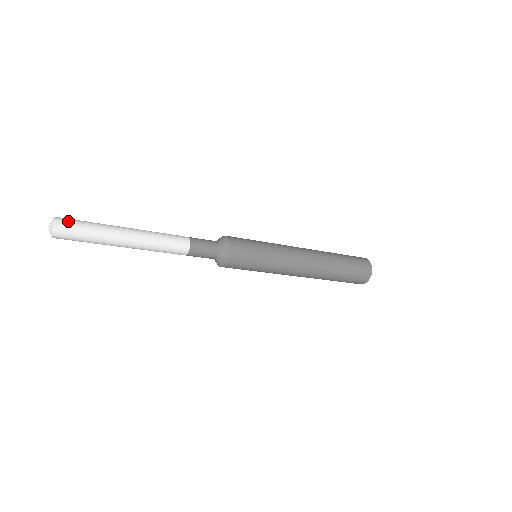
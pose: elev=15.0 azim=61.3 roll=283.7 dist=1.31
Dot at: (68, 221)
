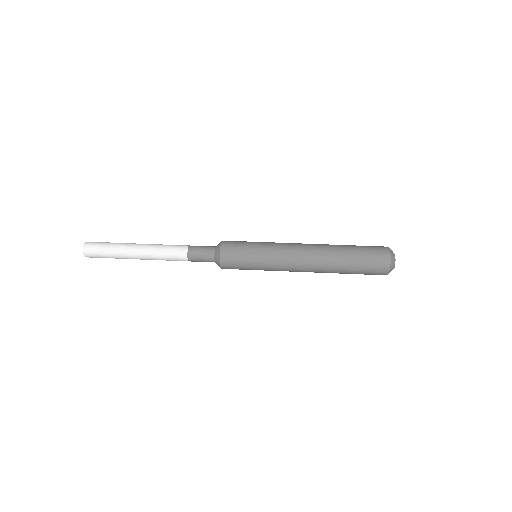
Dot at: (92, 253)
